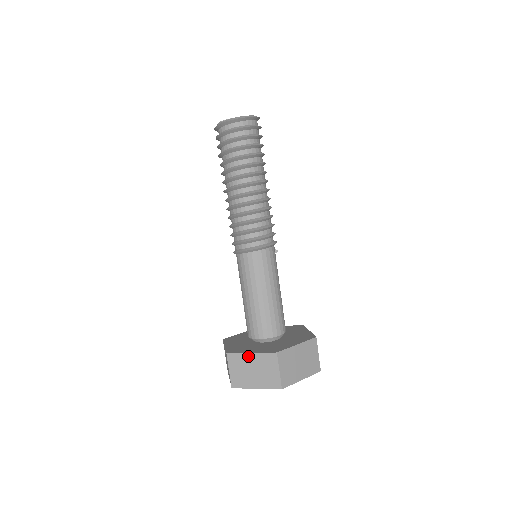
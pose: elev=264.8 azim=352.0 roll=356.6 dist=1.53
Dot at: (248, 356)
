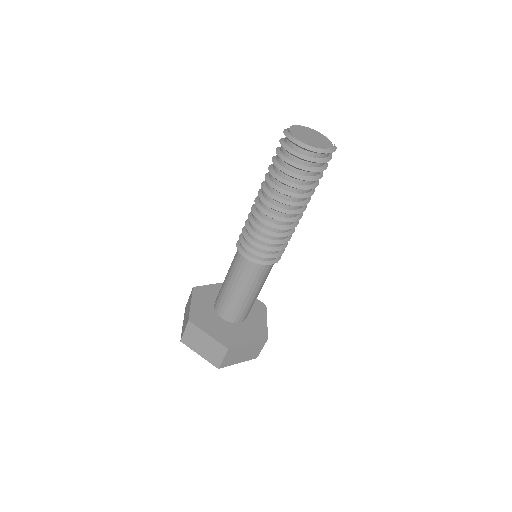
Dot at: (205, 335)
